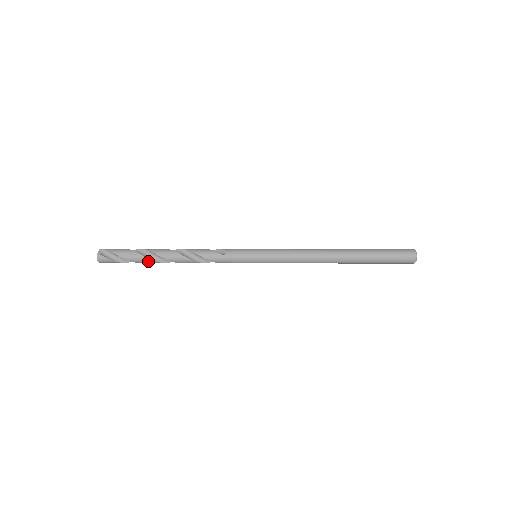
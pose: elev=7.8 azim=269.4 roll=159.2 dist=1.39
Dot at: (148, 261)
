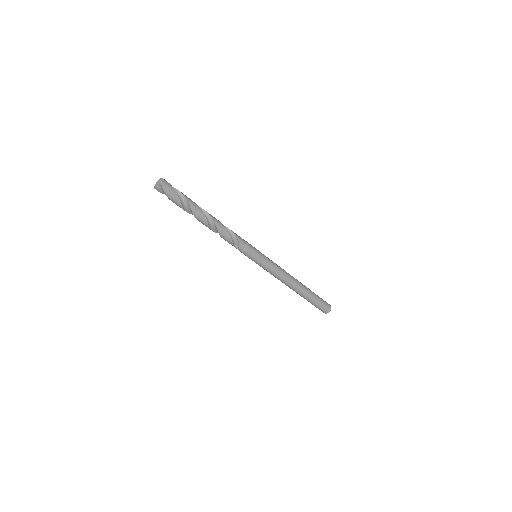
Dot at: (197, 207)
